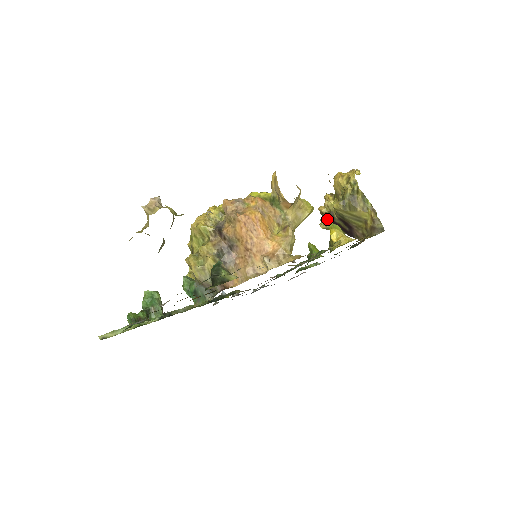
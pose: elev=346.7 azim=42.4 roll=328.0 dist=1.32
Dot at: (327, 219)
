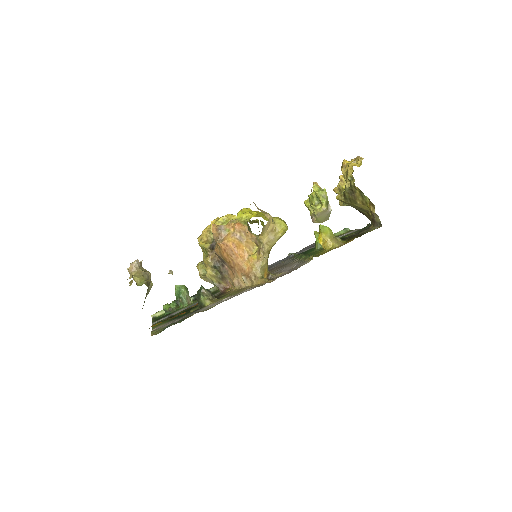
Dot at: occluded
